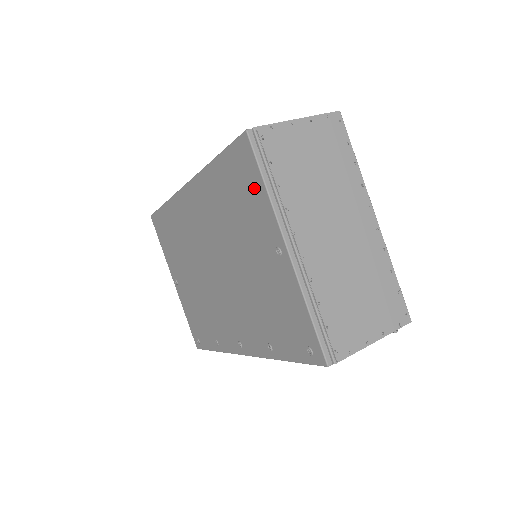
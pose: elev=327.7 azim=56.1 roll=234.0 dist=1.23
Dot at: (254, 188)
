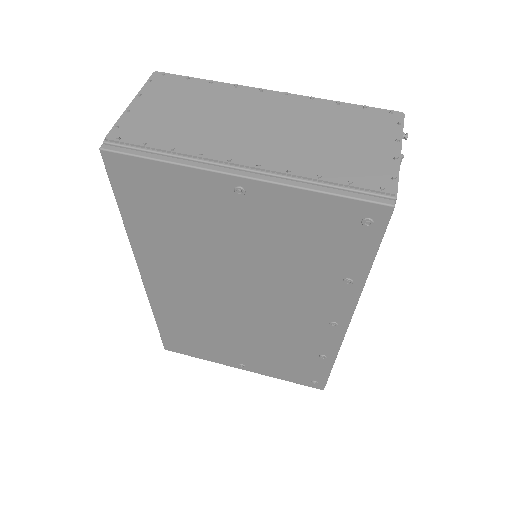
Dot at: (162, 180)
